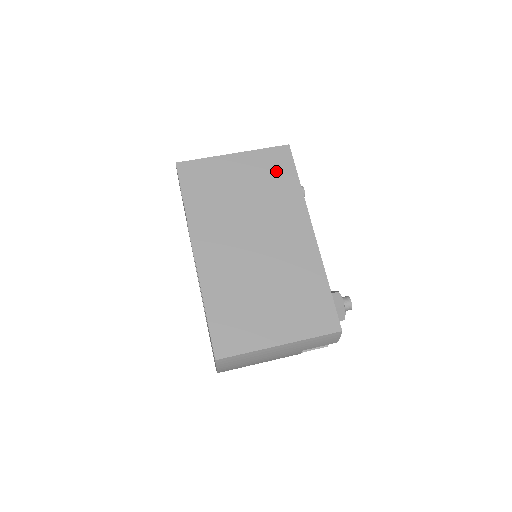
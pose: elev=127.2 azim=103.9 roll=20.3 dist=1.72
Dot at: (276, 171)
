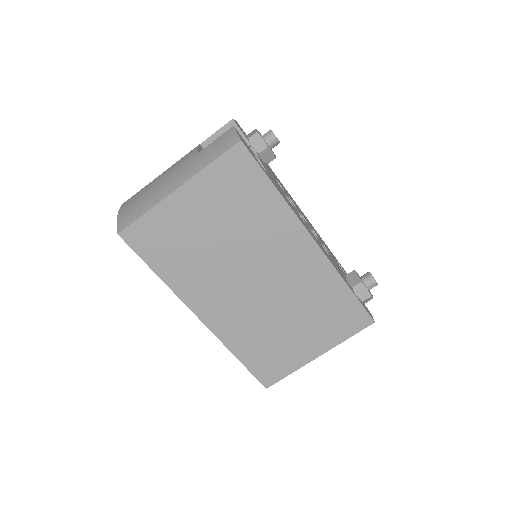
Dot at: (241, 187)
